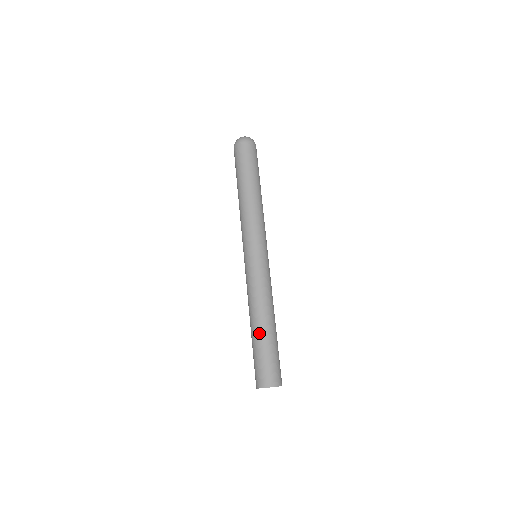
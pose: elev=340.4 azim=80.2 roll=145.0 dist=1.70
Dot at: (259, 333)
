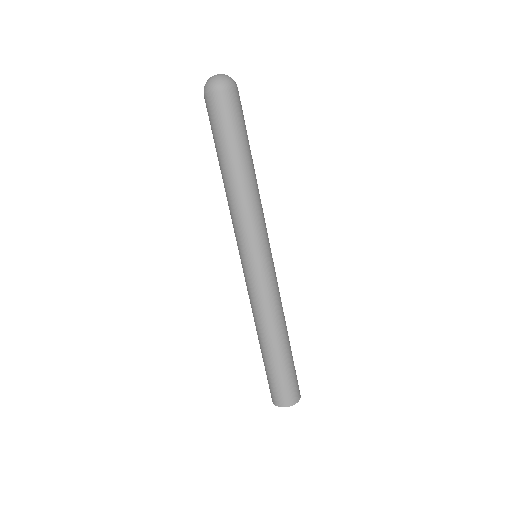
Dot at: (273, 354)
